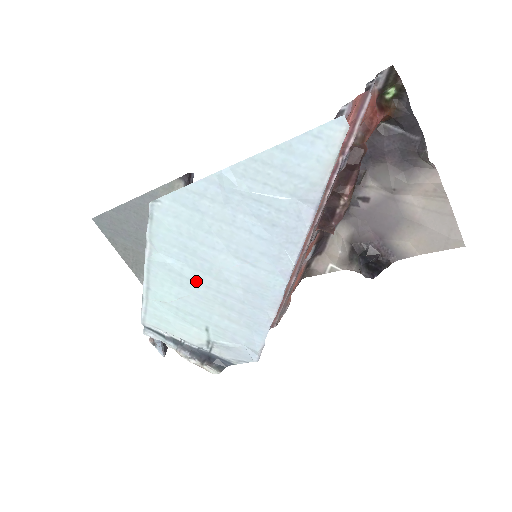
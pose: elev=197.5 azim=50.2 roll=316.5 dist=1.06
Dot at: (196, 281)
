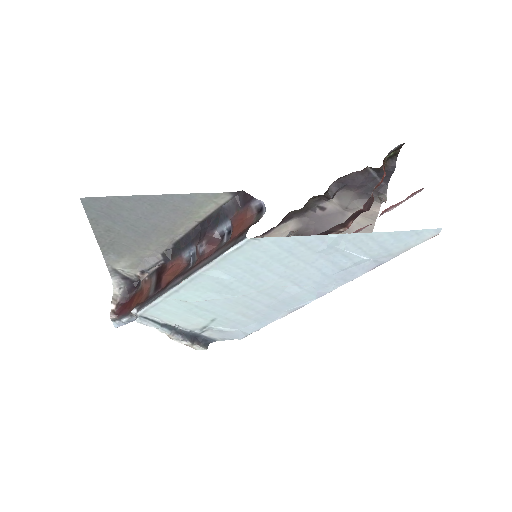
Dot at: (237, 291)
